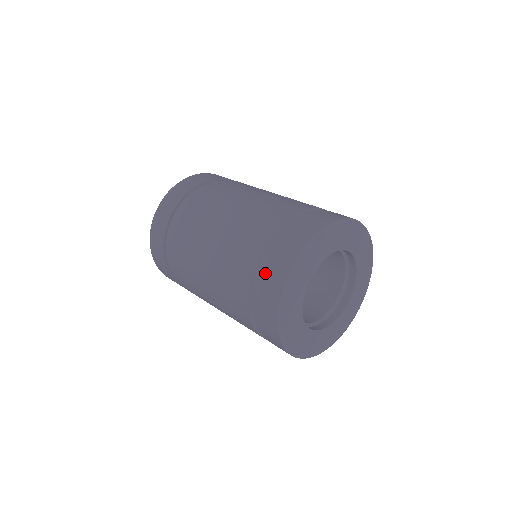
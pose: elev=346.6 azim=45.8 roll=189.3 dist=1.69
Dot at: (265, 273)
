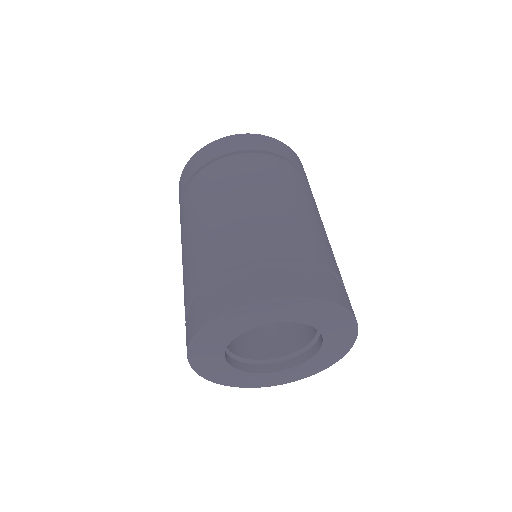
Dot at: (190, 312)
